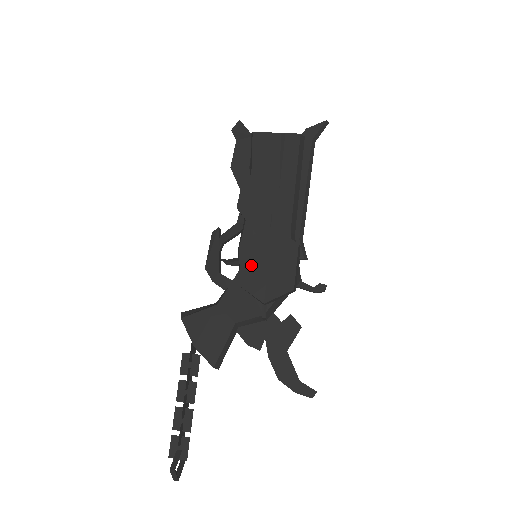
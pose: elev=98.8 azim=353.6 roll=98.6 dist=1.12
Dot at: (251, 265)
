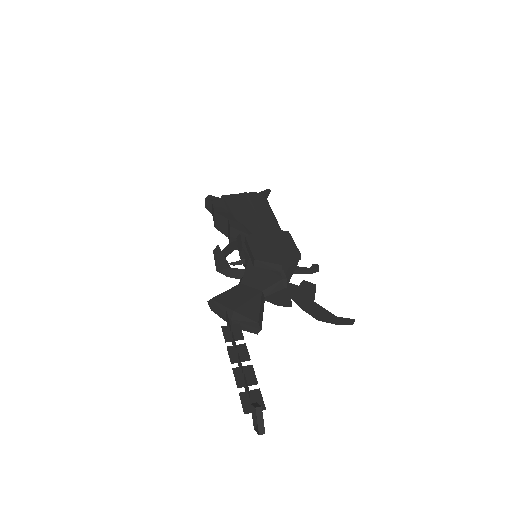
Dot at: (259, 248)
